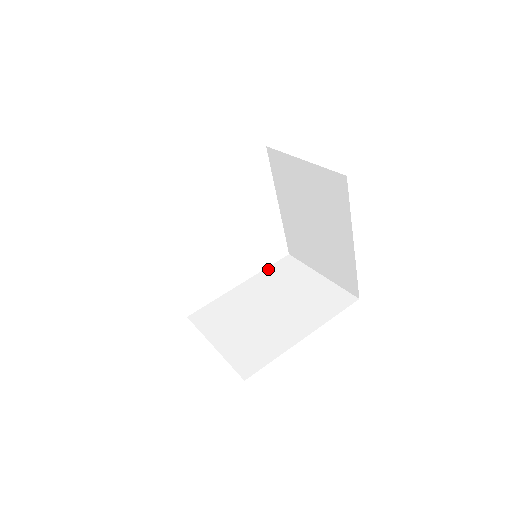
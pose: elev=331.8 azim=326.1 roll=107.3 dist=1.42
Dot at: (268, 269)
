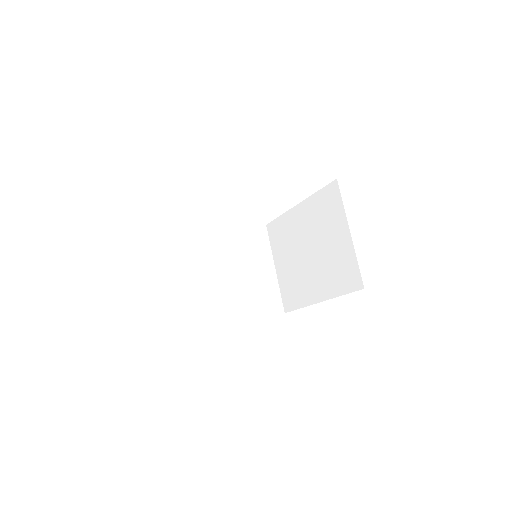
Dot at: (317, 195)
